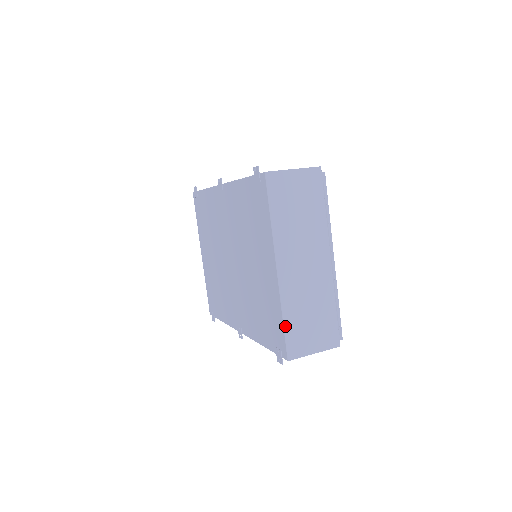
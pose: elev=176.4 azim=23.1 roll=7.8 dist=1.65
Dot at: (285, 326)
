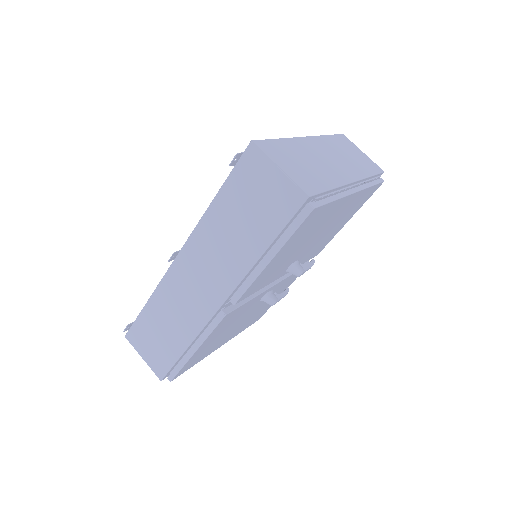
Dot at: (276, 140)
